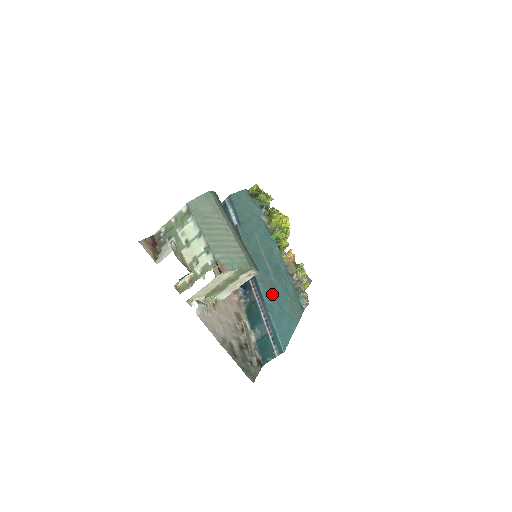
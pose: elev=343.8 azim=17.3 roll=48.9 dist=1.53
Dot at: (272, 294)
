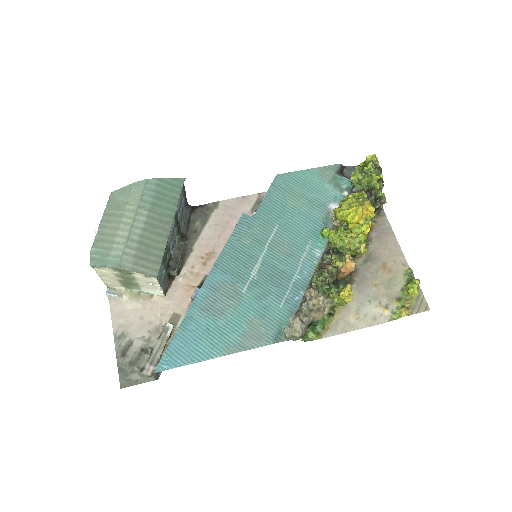
Dot at: (216, 306)
